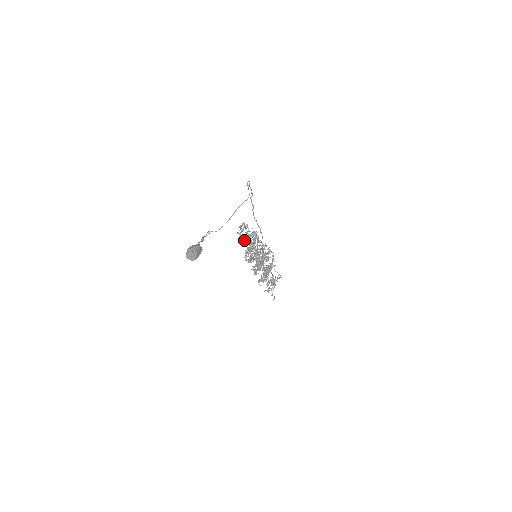
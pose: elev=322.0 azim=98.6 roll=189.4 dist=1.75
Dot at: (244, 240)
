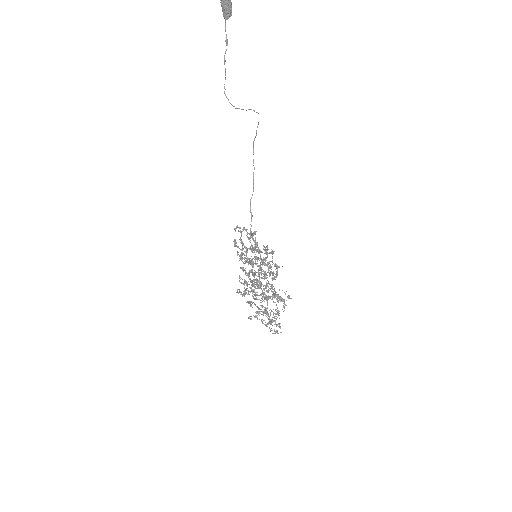
Dot at: (243, 227)
